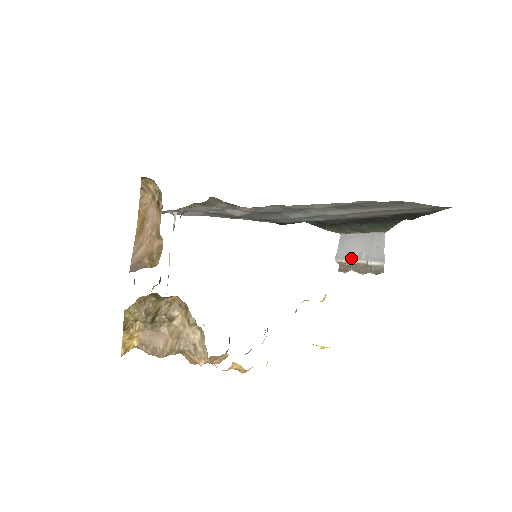
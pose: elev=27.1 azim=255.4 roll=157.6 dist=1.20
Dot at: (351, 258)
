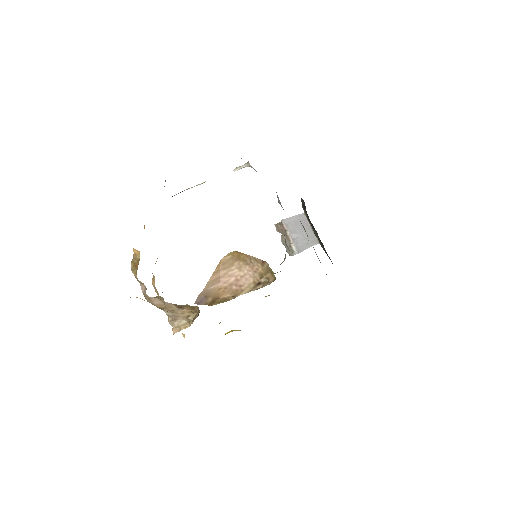
Dot at: (290, 231)
